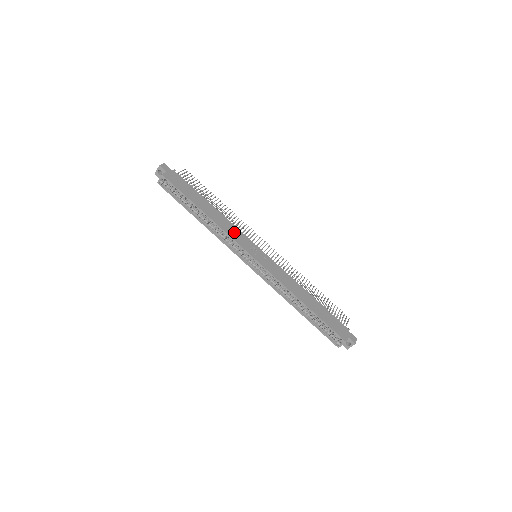
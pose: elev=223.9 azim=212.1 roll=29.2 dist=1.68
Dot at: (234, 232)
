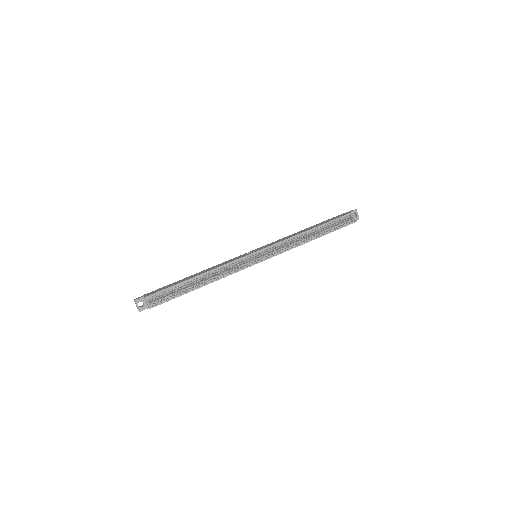
Dot at: occluded
